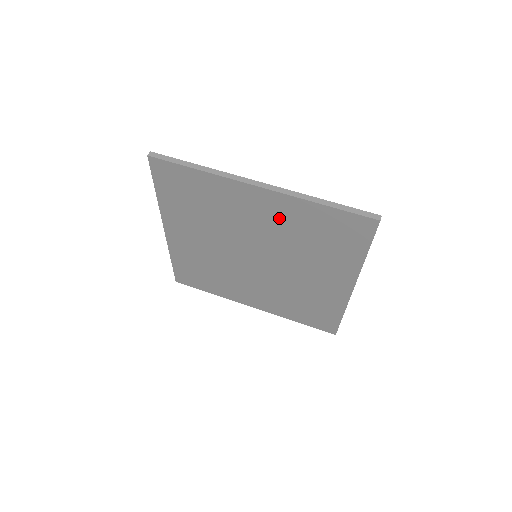
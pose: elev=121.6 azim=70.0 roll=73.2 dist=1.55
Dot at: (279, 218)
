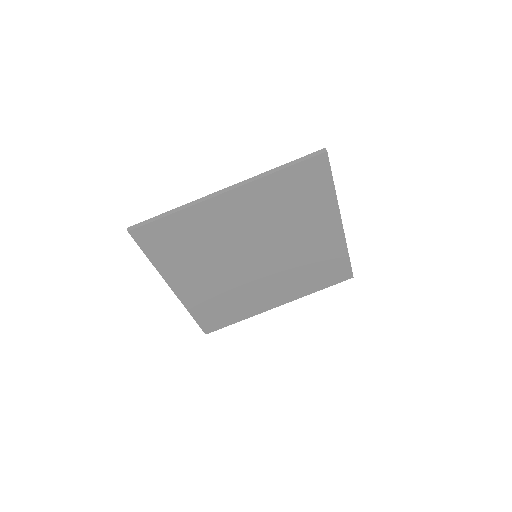
Dot at: (256, 207)
